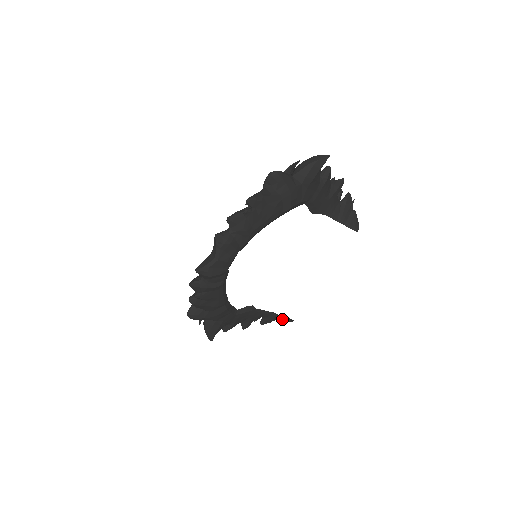
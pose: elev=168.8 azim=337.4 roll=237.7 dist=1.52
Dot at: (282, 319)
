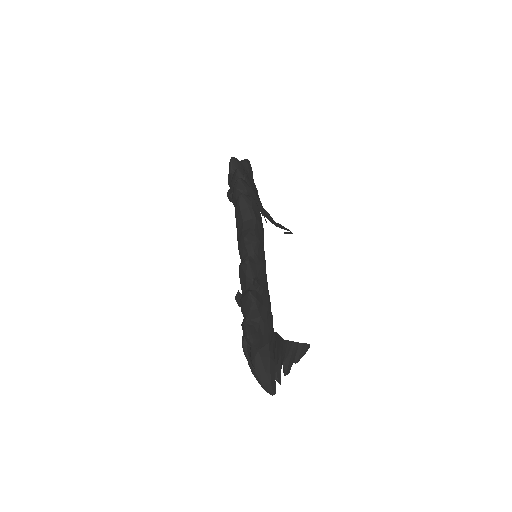
Dot at: (301, 348)
